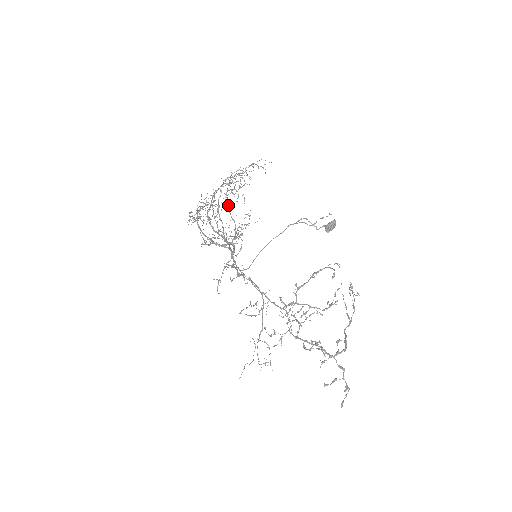
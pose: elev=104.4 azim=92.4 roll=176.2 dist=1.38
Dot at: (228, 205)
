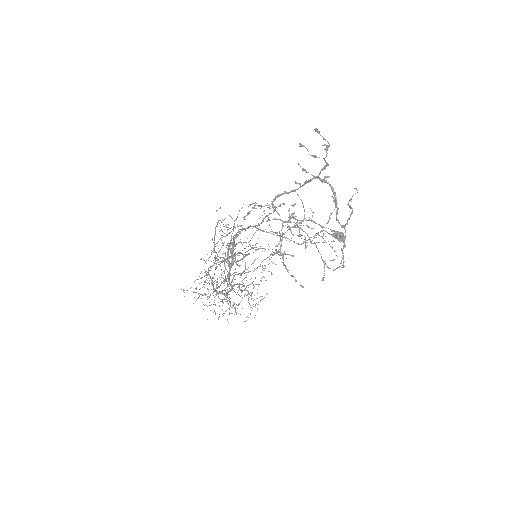
Dot at: occluded
